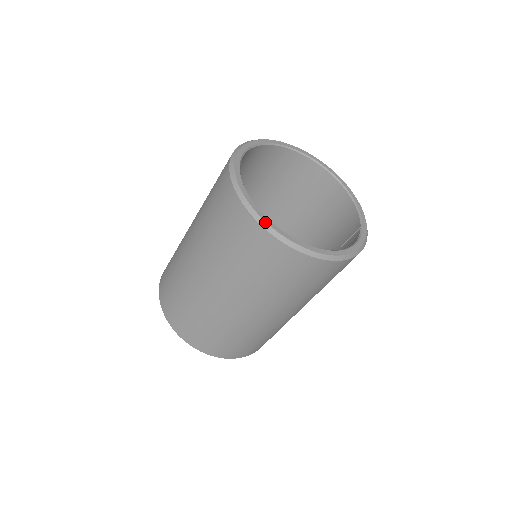
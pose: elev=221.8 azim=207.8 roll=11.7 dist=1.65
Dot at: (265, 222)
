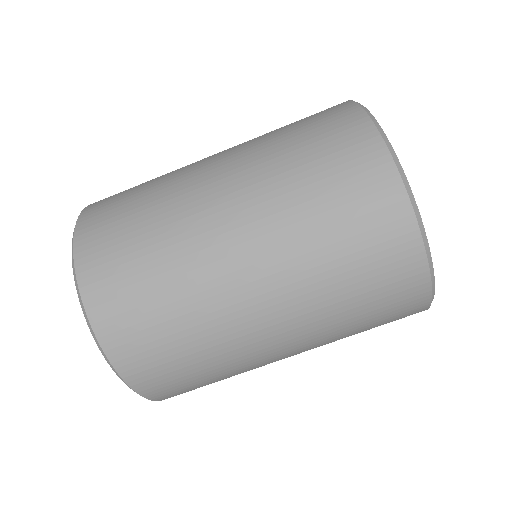
Dot at: (417, 206)
